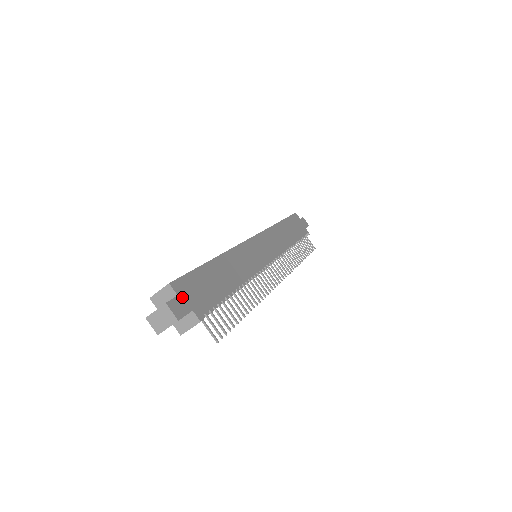
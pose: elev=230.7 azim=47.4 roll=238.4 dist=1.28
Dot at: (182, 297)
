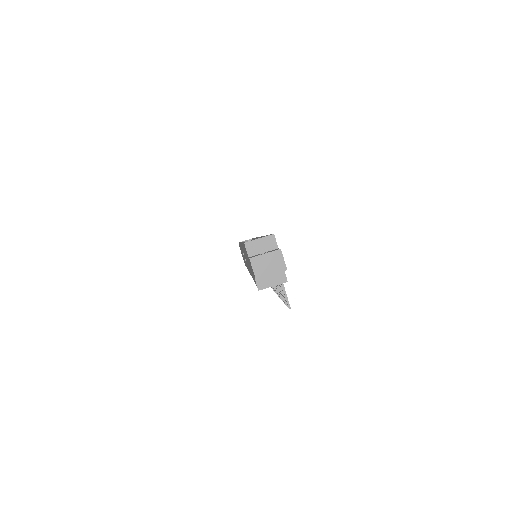
Dot at: occluded
